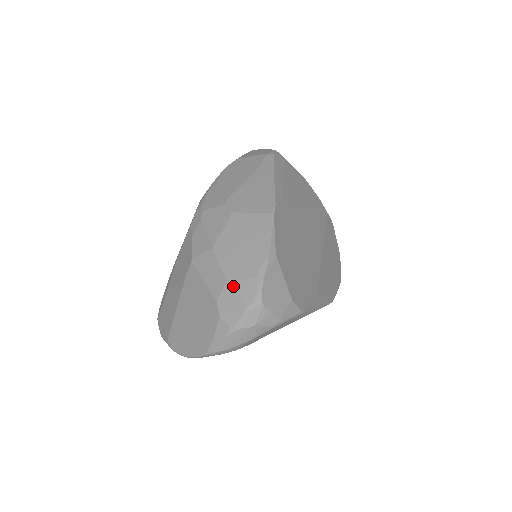
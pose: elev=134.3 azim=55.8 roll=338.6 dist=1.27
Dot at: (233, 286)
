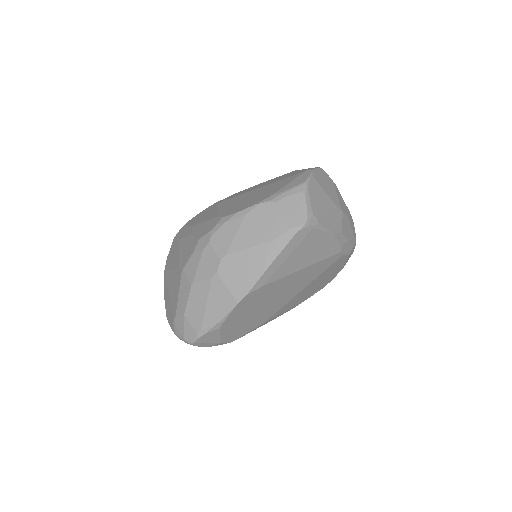
Dot at: (185, 322)
